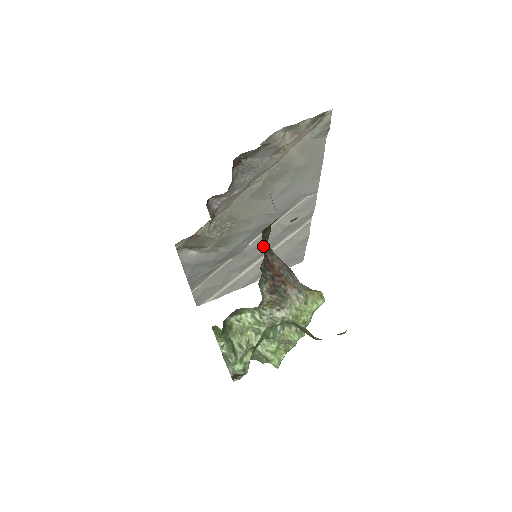
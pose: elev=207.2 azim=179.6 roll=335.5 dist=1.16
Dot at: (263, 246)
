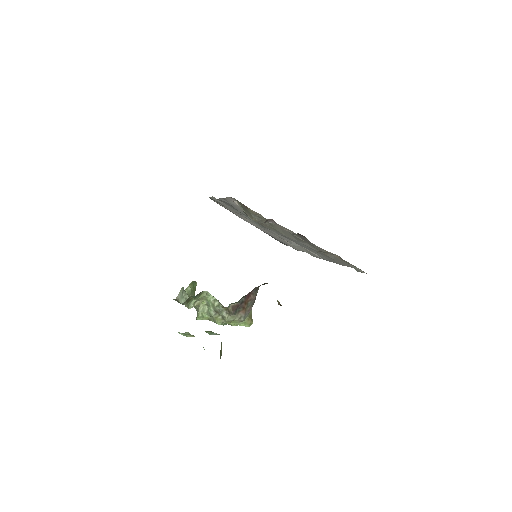
Dot at: (271, 232)
